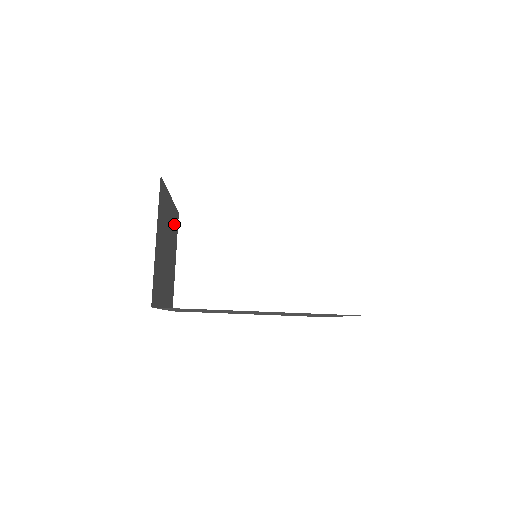
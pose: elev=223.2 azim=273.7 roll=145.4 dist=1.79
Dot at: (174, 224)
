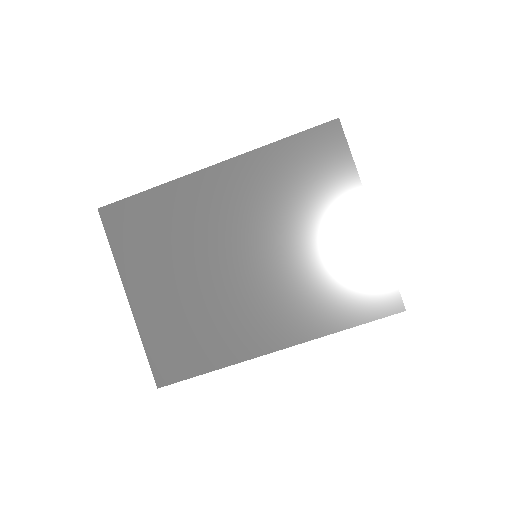
Dot at: occluded
